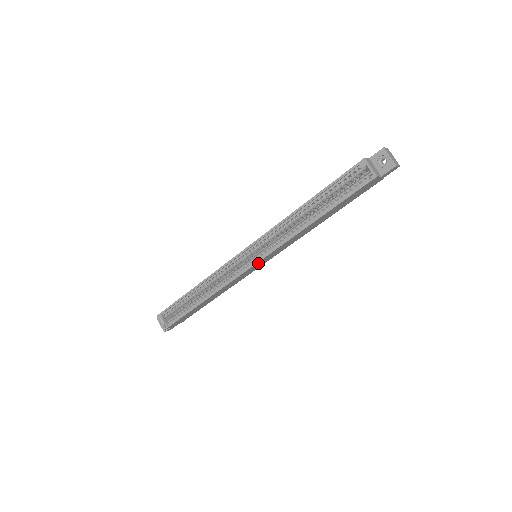
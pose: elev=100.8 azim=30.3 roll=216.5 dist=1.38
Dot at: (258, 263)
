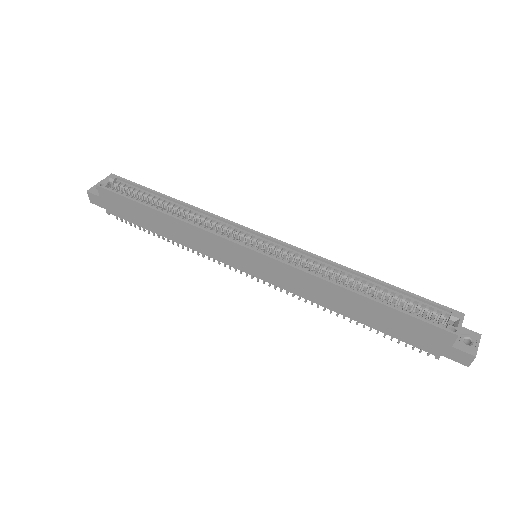
Dot at: (255, 256)
